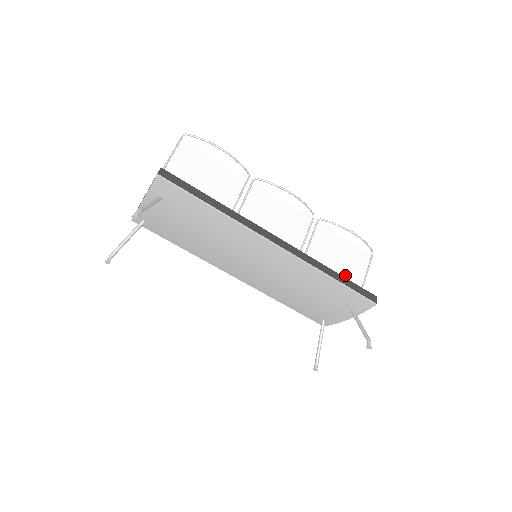
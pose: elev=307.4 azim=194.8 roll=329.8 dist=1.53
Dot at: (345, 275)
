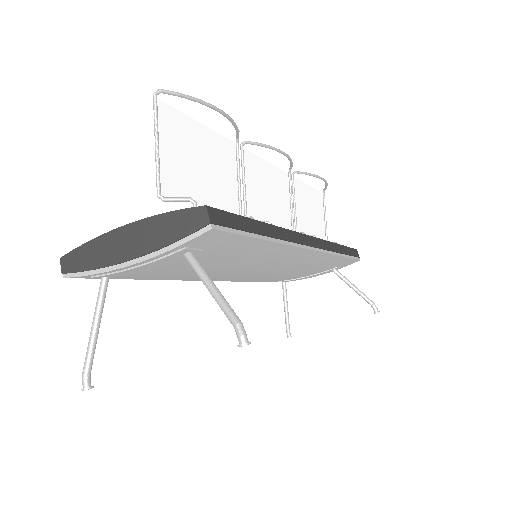
Dot at: (318, 231)
